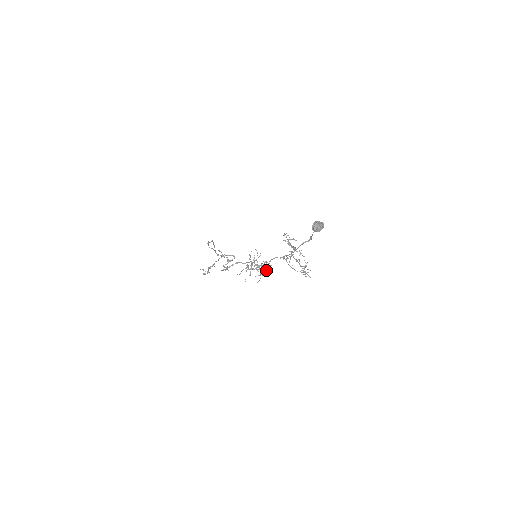
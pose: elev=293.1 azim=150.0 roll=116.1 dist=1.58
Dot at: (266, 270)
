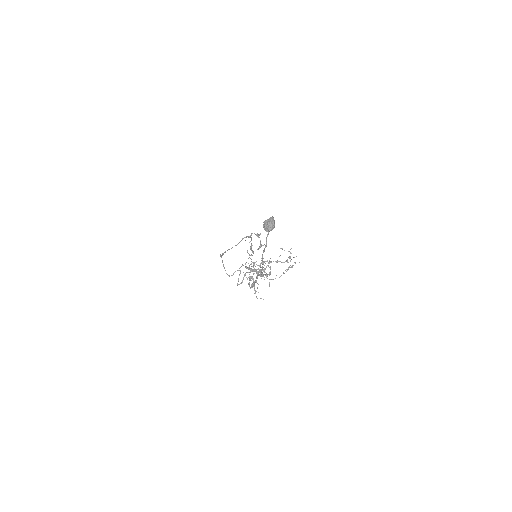
Dot at: occluded
